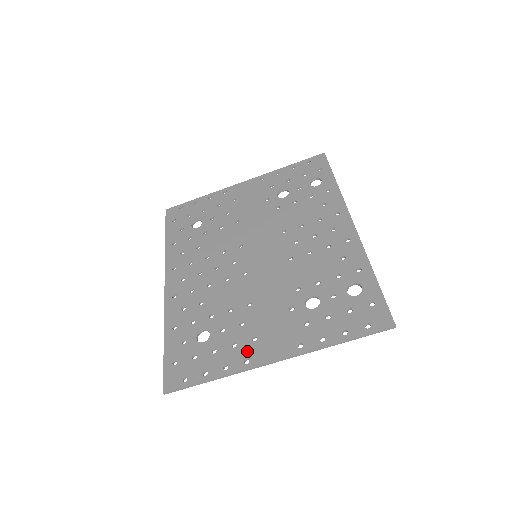
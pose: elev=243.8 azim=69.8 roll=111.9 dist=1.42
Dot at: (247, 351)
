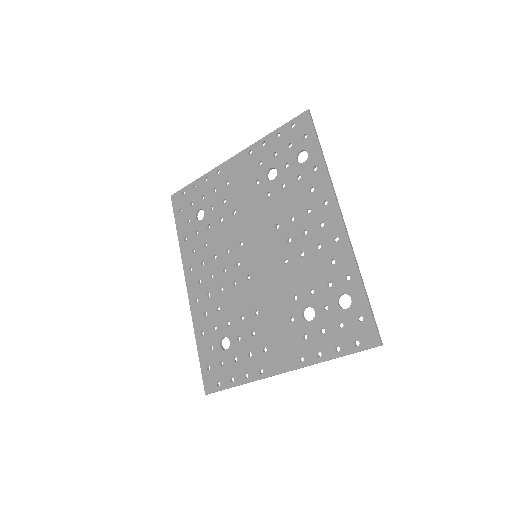
Dot at: (260, 362)
